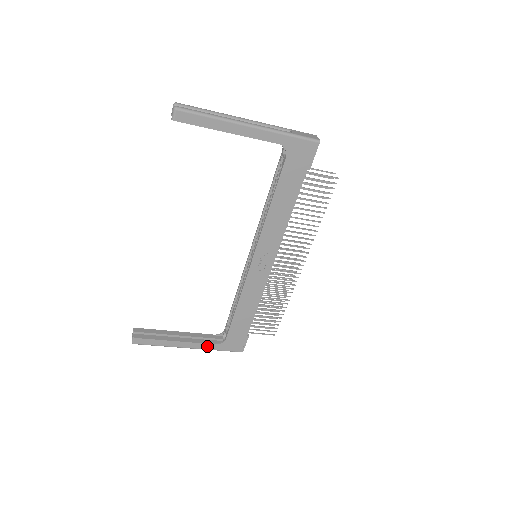
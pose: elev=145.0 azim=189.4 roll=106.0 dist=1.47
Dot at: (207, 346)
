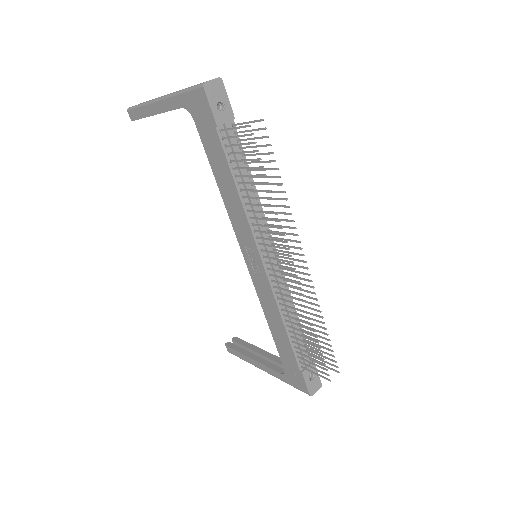
Dot at: (275, 373)
